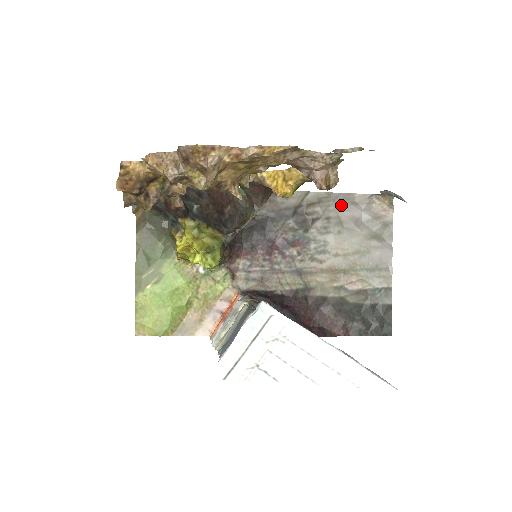
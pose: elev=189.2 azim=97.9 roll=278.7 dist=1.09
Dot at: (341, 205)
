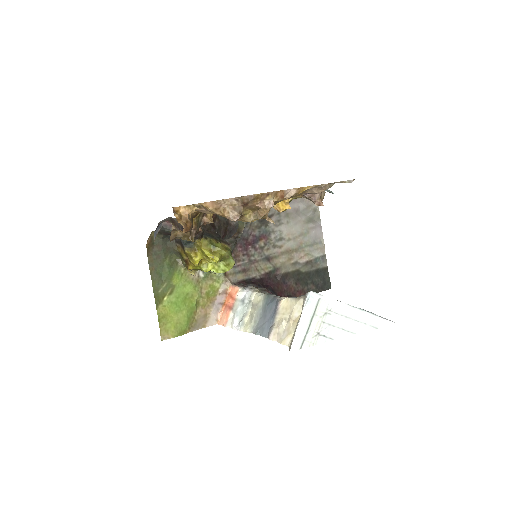
Dot at: occluded
